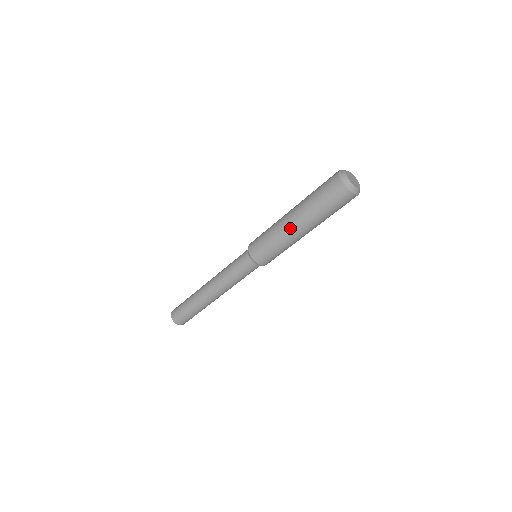
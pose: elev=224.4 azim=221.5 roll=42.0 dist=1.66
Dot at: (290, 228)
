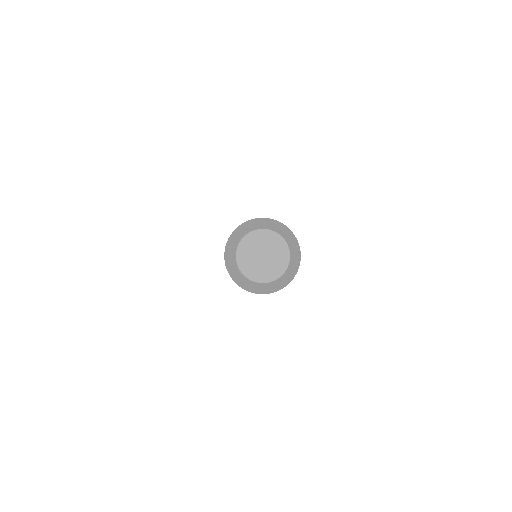
Dot at: occluded
